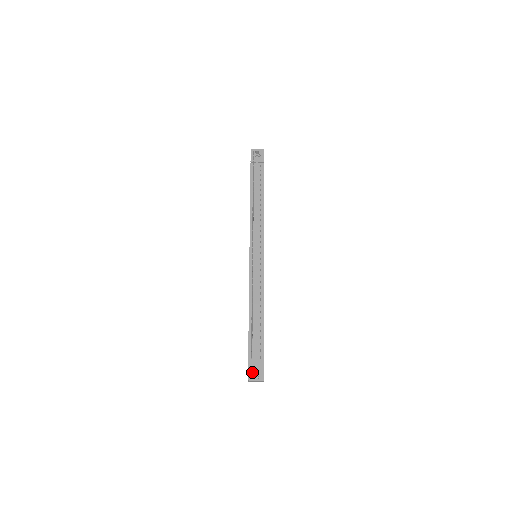
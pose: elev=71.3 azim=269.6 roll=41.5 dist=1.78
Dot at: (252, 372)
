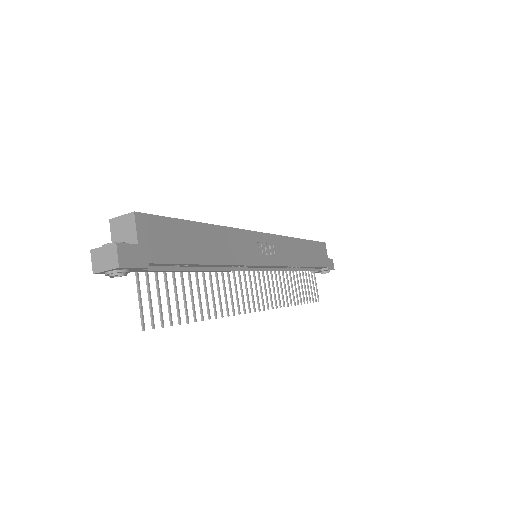
Dot at: occluded
